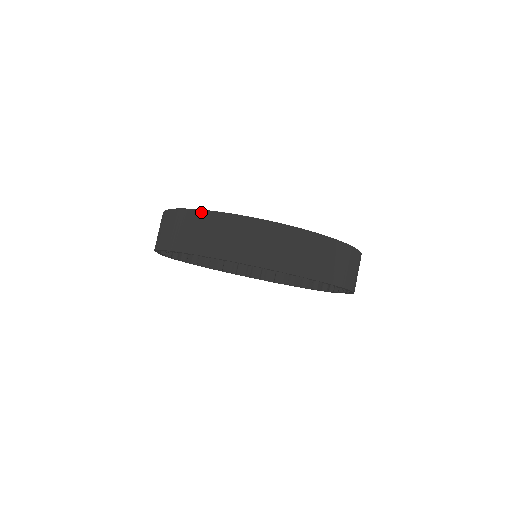
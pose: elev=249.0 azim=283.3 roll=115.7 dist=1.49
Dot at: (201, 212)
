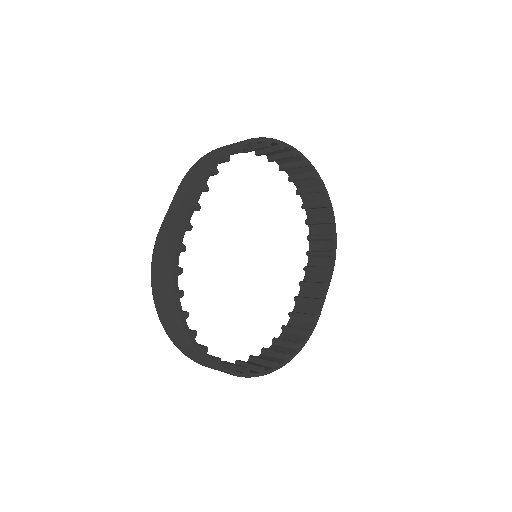
Dot at: (183, 330)
